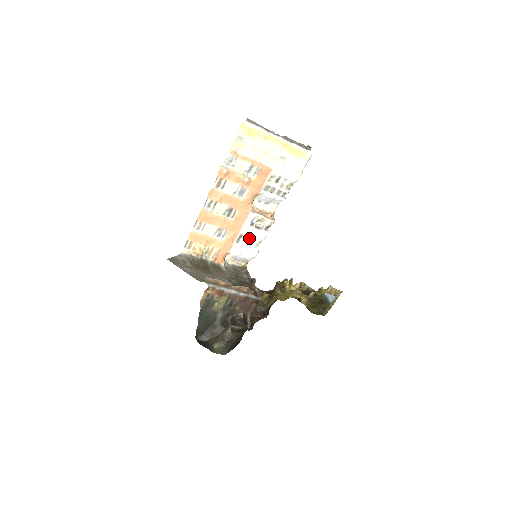
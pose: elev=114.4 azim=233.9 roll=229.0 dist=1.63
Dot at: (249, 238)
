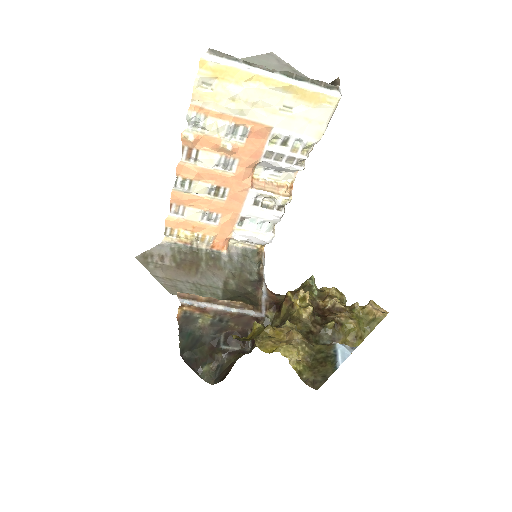
Dot at: (256, 220)
